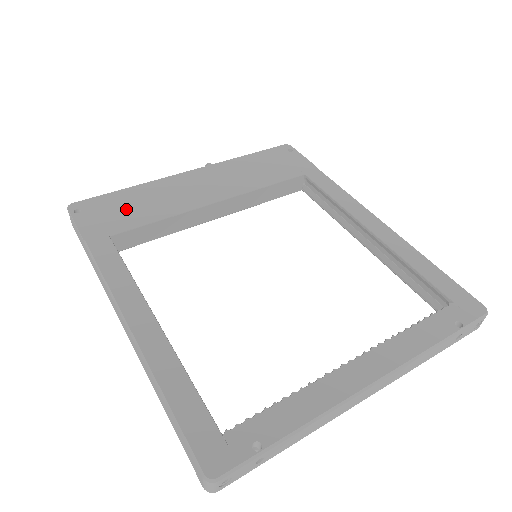
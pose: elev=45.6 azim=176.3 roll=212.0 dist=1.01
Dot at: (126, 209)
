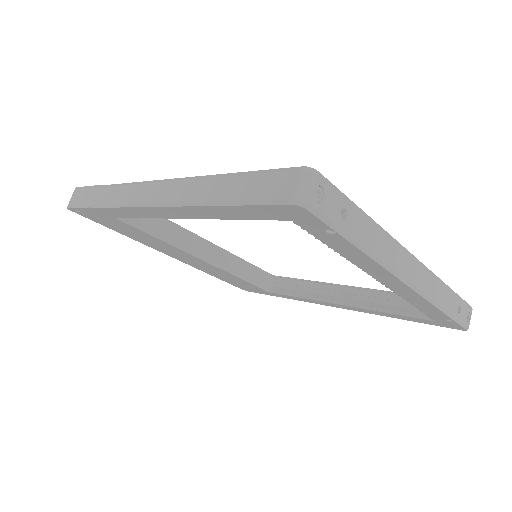
Dot at: occluded
